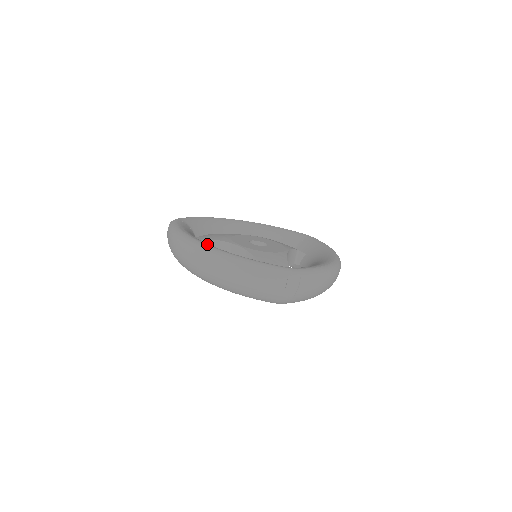
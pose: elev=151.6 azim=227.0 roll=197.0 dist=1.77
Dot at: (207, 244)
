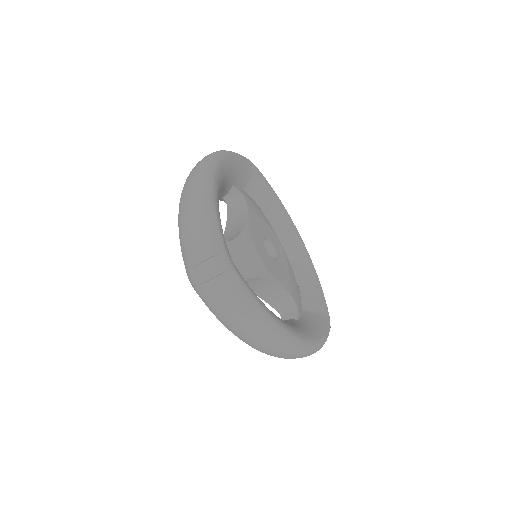
Dot at: (218, 170)
